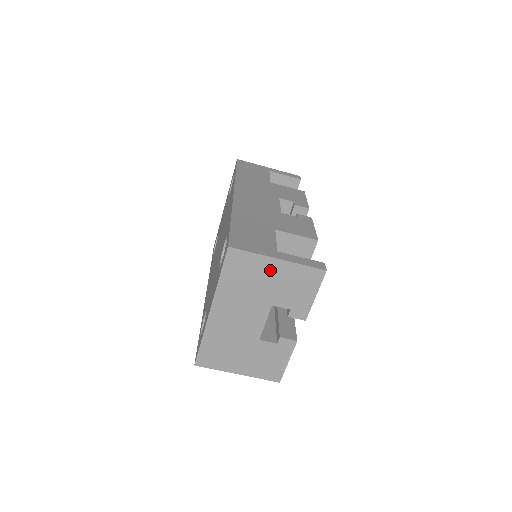
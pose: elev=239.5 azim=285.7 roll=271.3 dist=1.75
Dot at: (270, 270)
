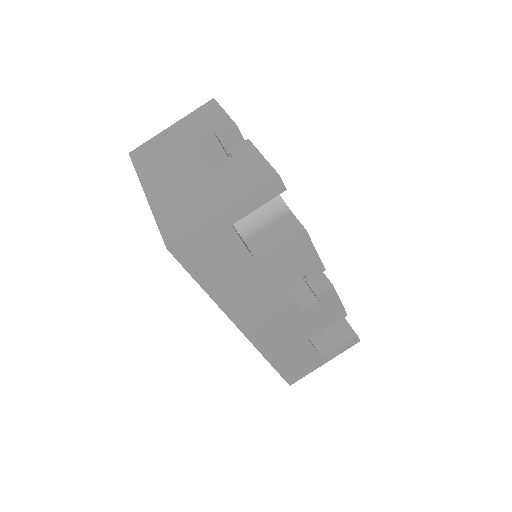
Dot at: (171, 134)
